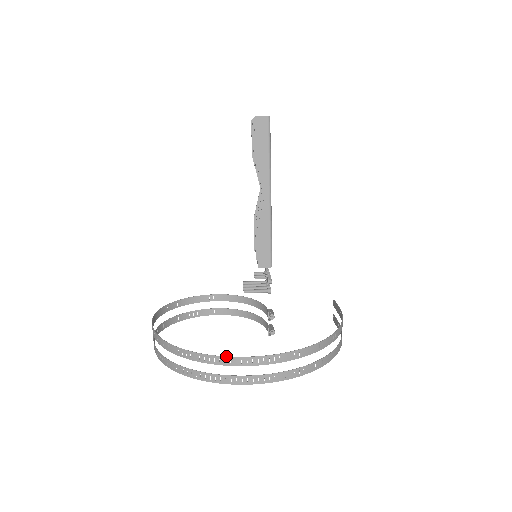
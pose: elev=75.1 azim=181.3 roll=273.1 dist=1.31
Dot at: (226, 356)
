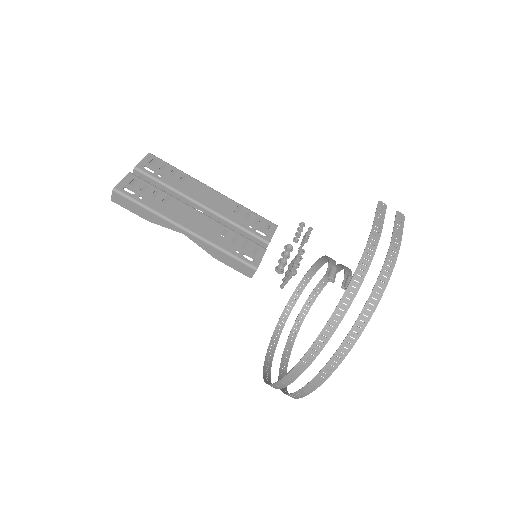
Dot at: (275, 382)
